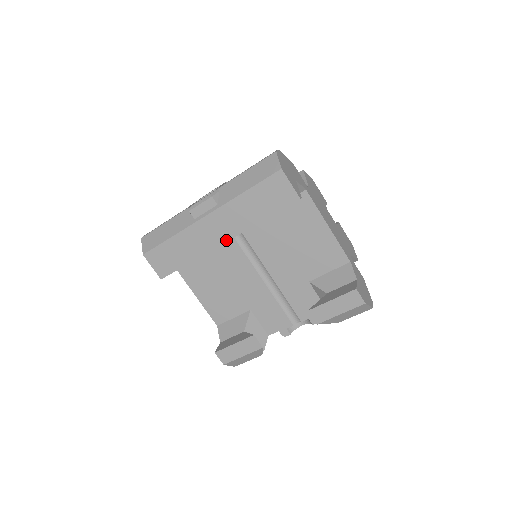
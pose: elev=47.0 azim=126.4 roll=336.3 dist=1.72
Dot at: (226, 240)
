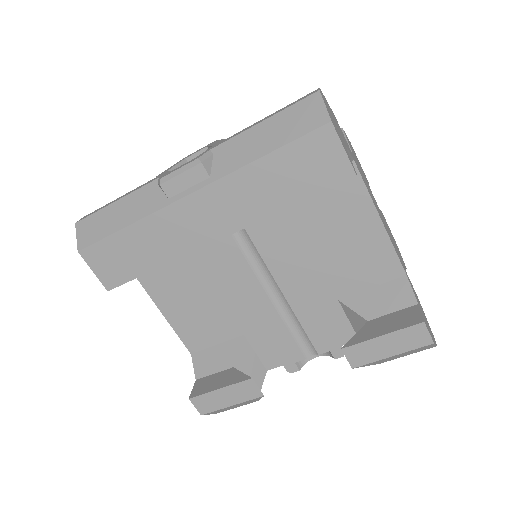
Dot at: (220, 236)
